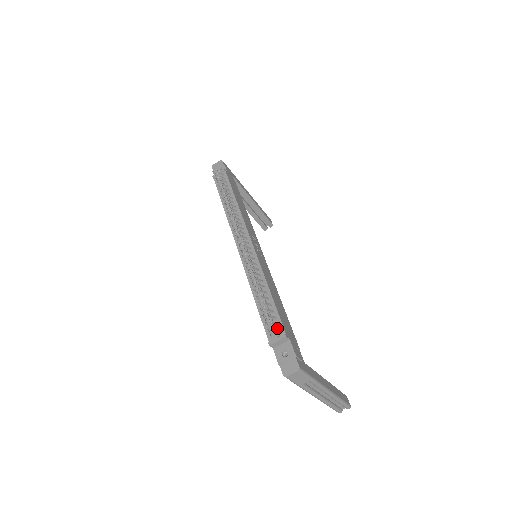
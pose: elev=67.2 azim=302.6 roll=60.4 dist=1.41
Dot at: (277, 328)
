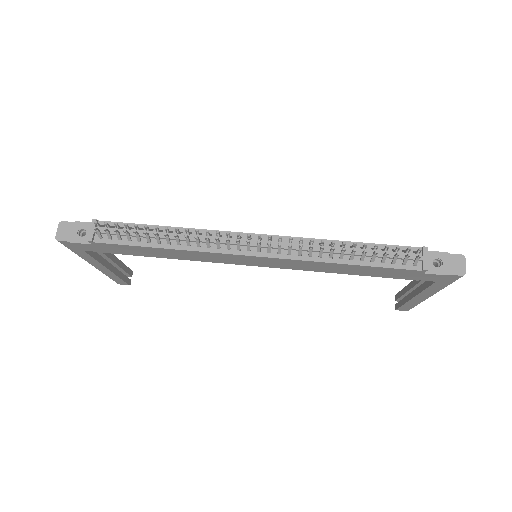
Dot at: occluded
